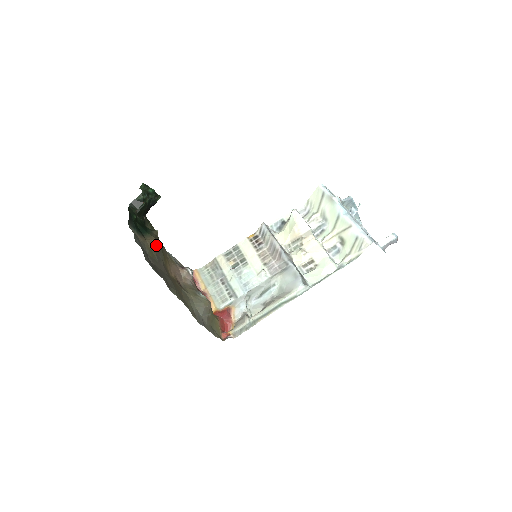
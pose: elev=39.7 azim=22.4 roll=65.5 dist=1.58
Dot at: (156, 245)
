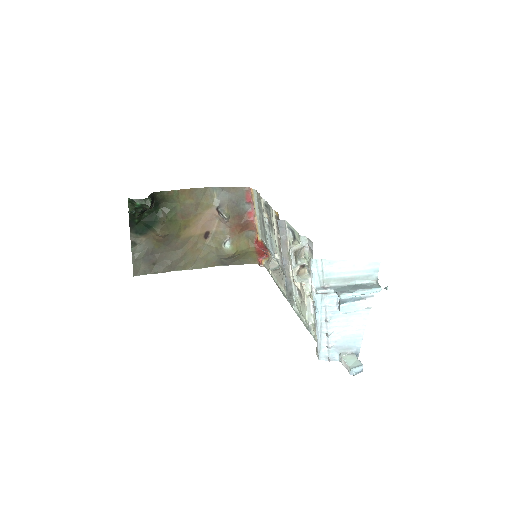
Dot at: (161, 236)
